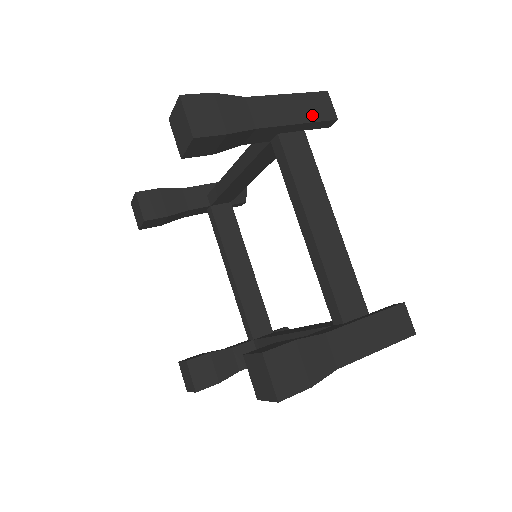
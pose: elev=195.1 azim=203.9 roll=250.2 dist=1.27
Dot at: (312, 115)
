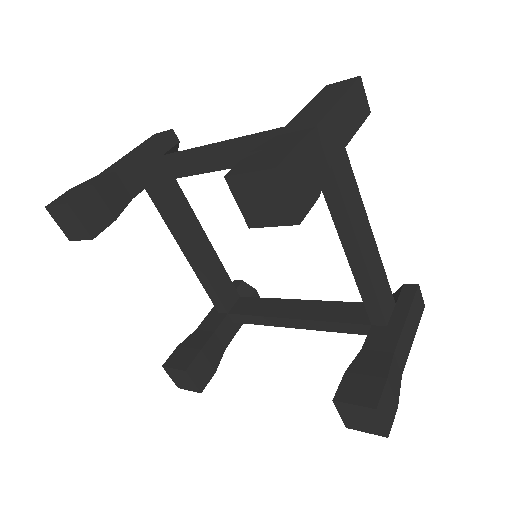
Dot at: (357, 119)
